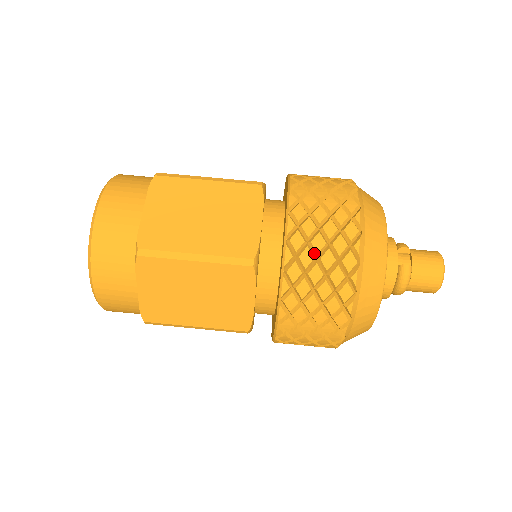
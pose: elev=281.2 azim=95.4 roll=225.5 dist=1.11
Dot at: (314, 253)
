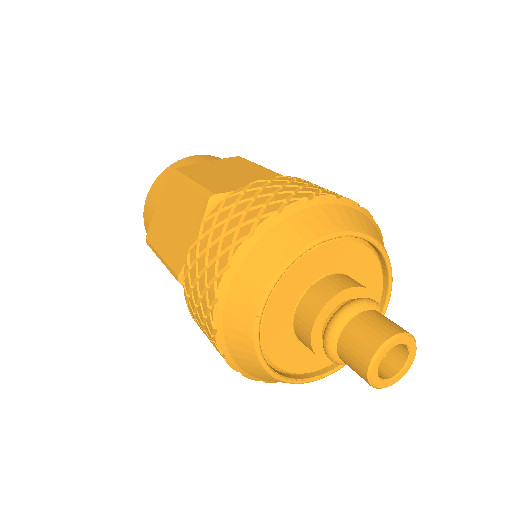
Dot at: occluded
